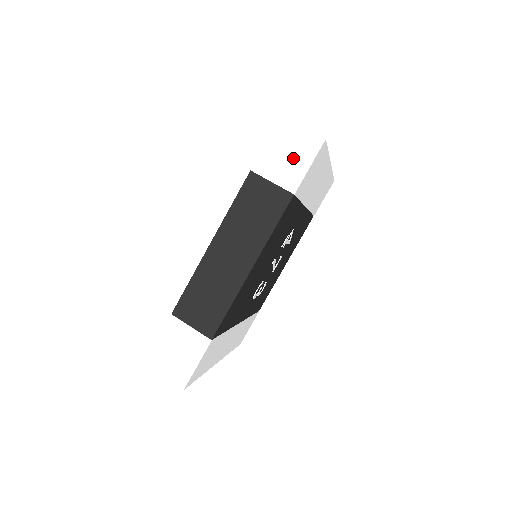
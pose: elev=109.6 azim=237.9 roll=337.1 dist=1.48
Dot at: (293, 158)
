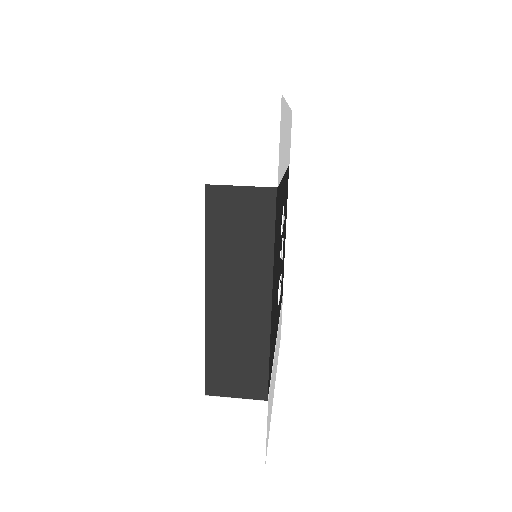
Dot at: (251, 141)
